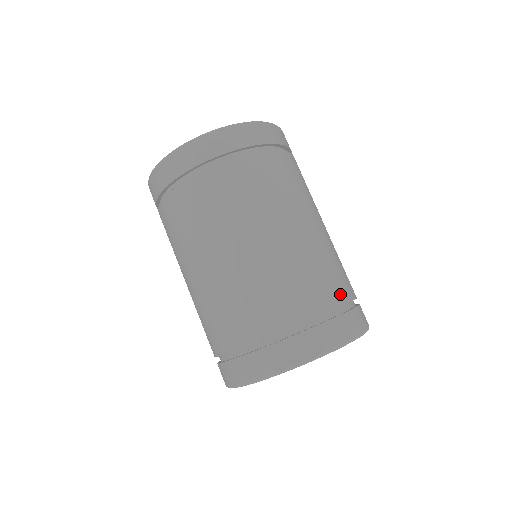
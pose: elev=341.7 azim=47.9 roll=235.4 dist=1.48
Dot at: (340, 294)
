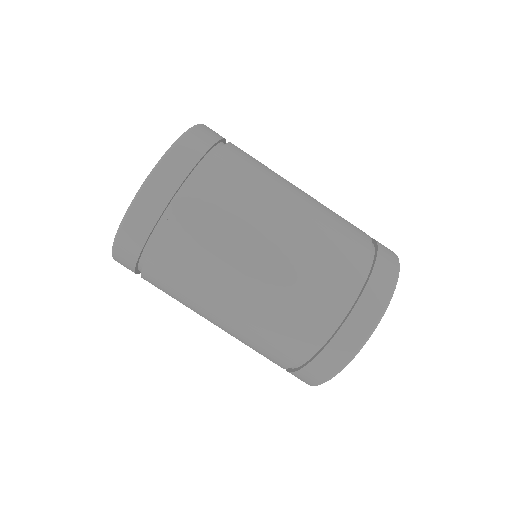
Dot at: (362, 241)
